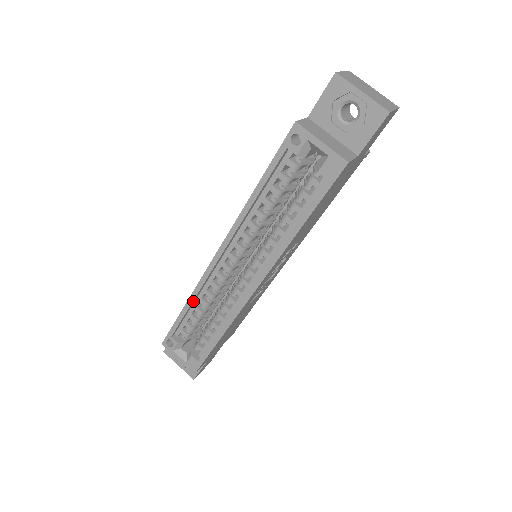
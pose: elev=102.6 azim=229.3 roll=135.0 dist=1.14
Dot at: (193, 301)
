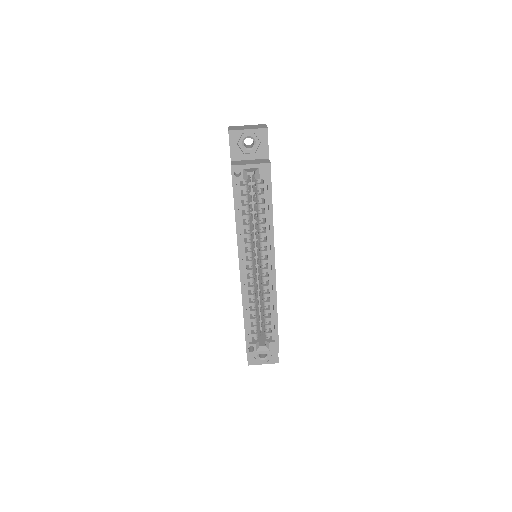
Dot at: (246, 309)
